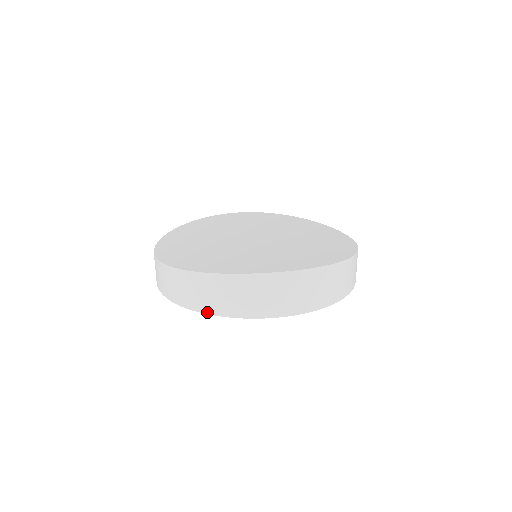
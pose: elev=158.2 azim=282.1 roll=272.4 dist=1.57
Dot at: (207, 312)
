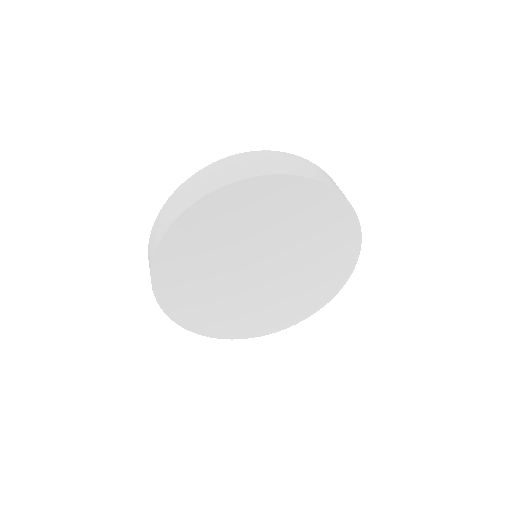
Dot at: (205, 194)
